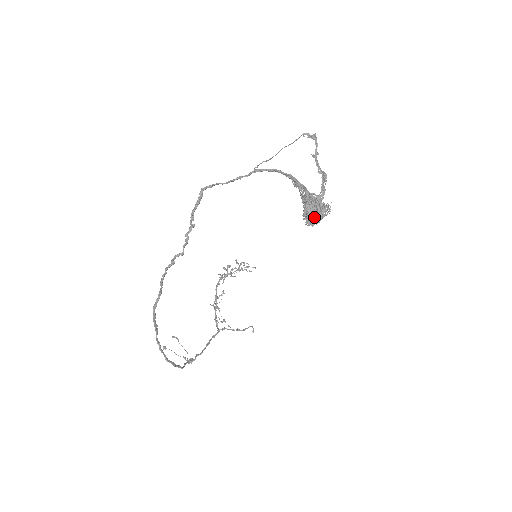
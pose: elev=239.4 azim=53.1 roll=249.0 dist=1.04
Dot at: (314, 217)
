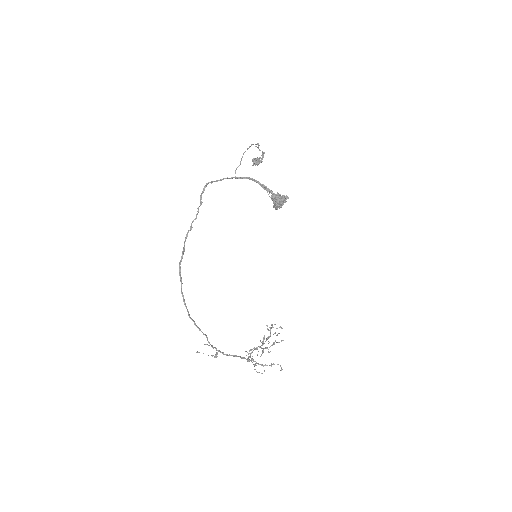
Dot at: (256, 161)
